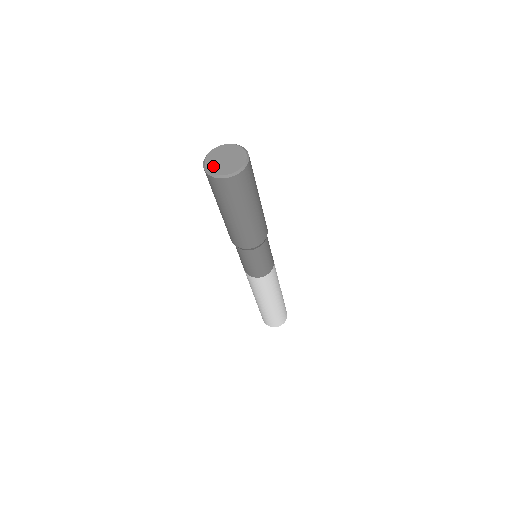
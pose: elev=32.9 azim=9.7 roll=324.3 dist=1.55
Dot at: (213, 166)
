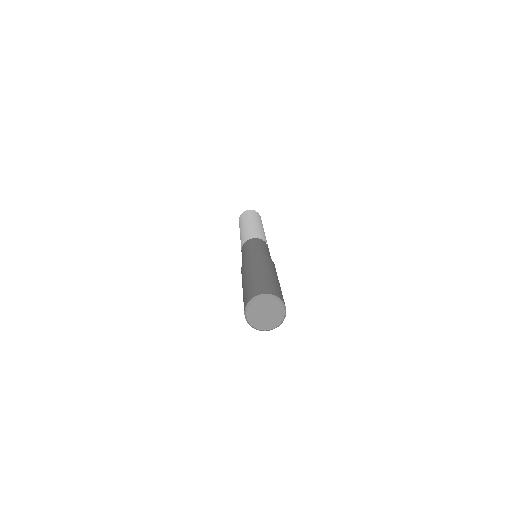
Dot at: (261, 325)
